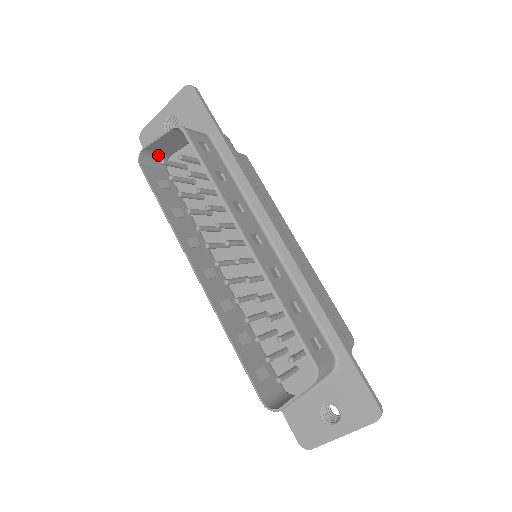
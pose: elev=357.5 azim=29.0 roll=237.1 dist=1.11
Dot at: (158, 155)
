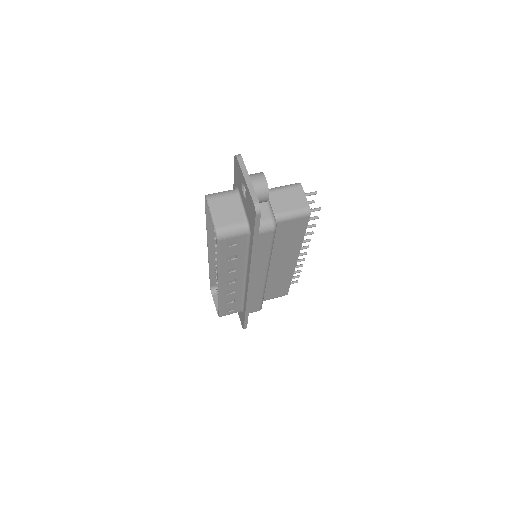
Dot at: (225, 195)
